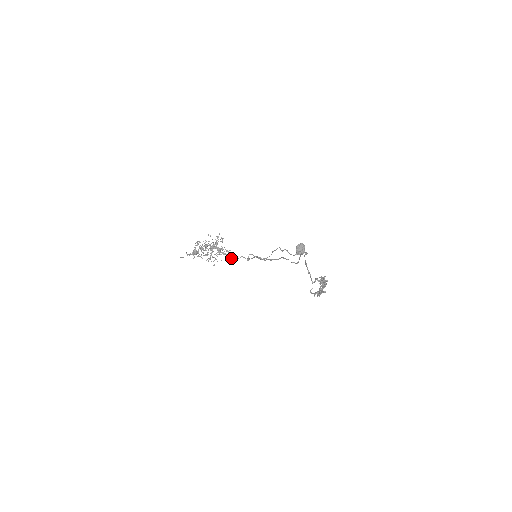
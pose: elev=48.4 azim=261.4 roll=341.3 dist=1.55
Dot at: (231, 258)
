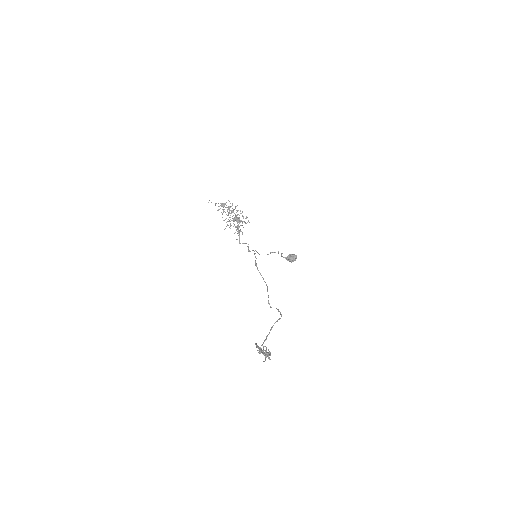
Dot at: occluded
